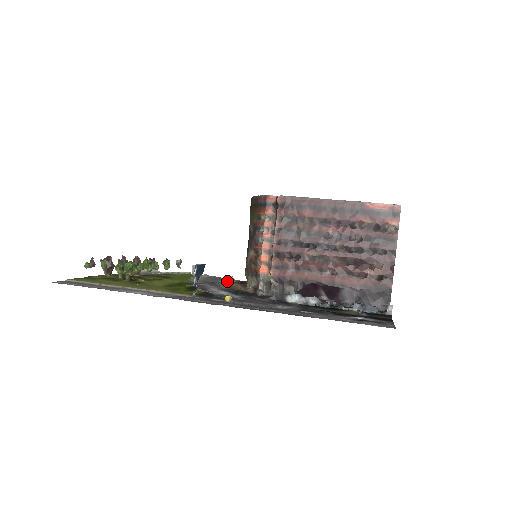
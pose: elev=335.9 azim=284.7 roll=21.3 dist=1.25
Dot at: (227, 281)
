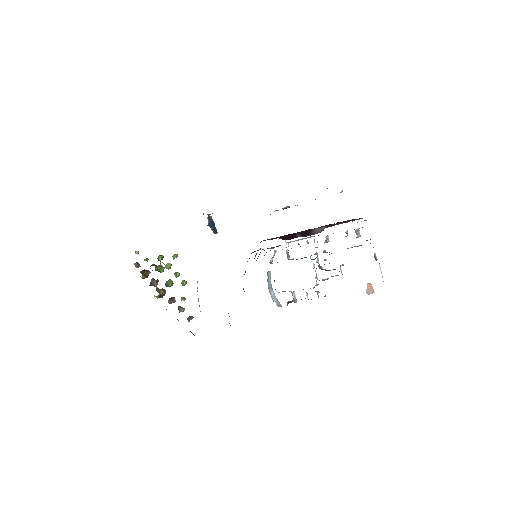
Dot at: occluded
